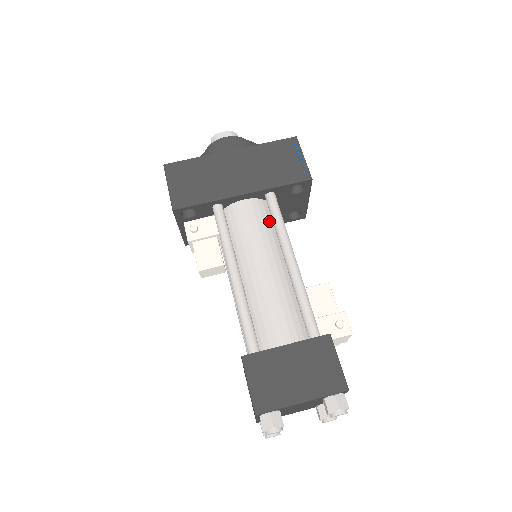
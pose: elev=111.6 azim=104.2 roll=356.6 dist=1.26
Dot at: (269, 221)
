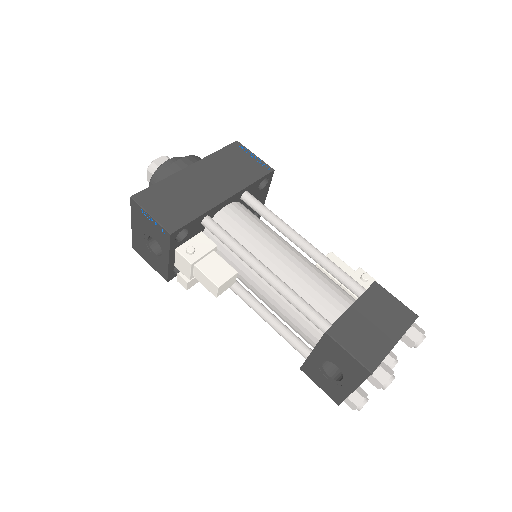
Dot at: (257, 218)
